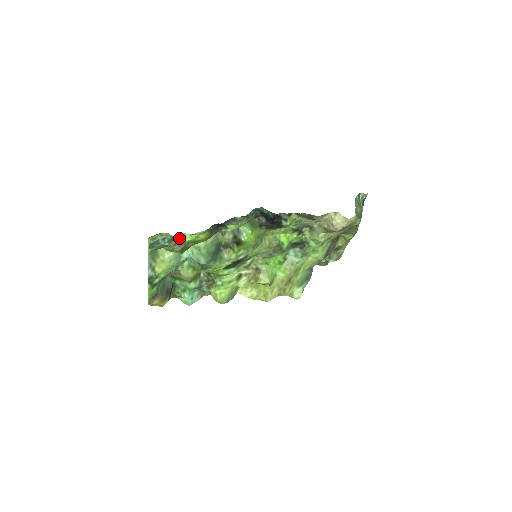
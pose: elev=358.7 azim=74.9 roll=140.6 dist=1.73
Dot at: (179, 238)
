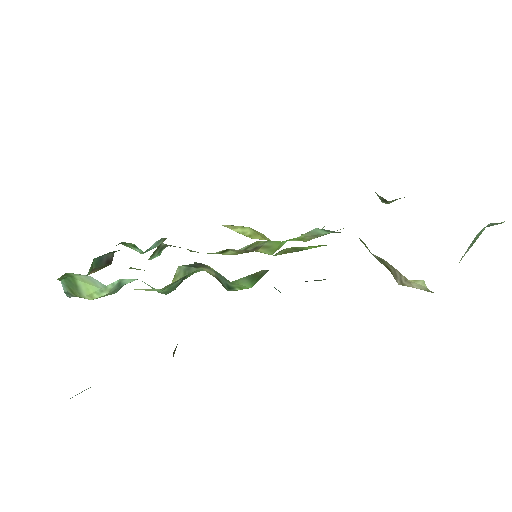
Dot at: occluded
